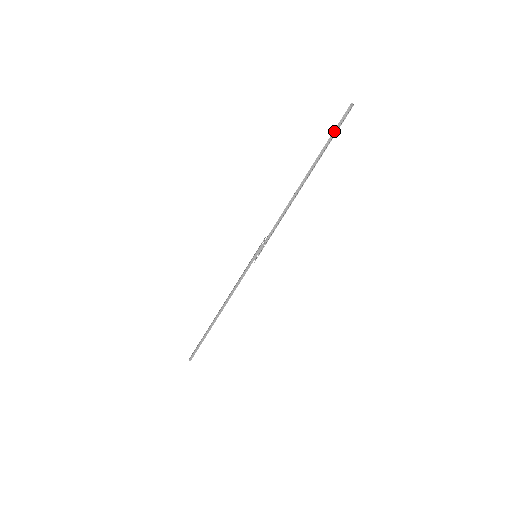
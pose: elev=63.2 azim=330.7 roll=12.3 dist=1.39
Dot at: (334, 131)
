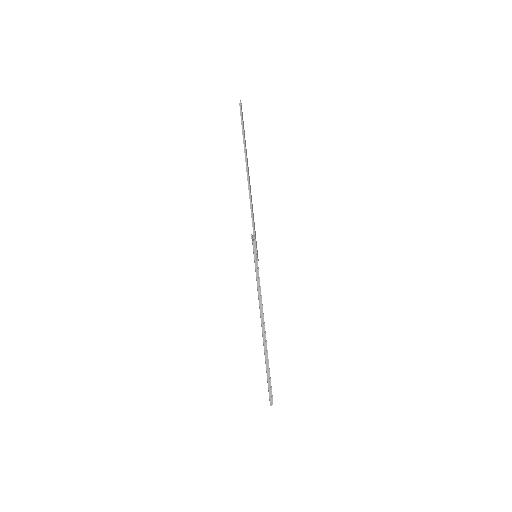
Dot at: (242, 127)
